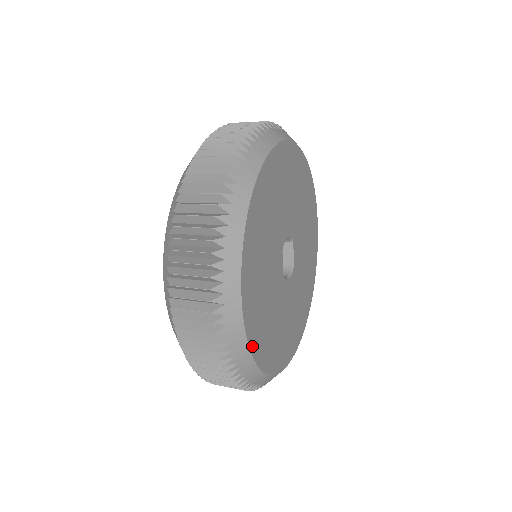
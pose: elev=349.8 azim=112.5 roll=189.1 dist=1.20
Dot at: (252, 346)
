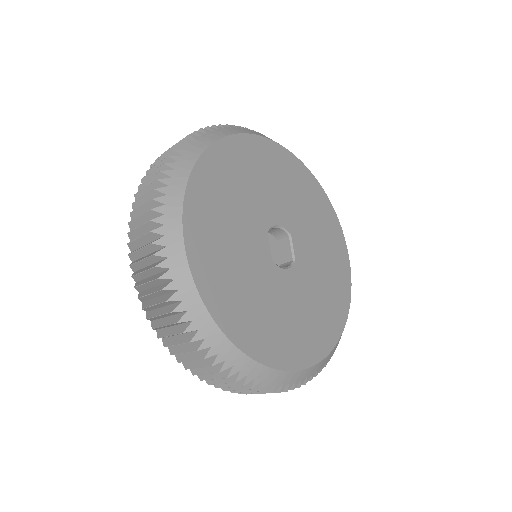
Dot at: (204, 294)
